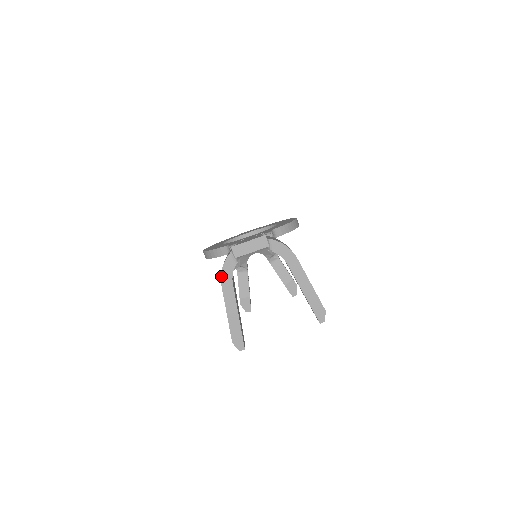
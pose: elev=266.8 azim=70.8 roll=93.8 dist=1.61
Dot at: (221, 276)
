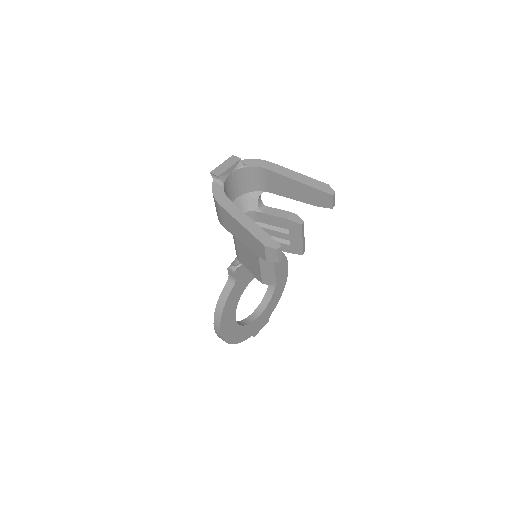
Dot at: (216, 200)
